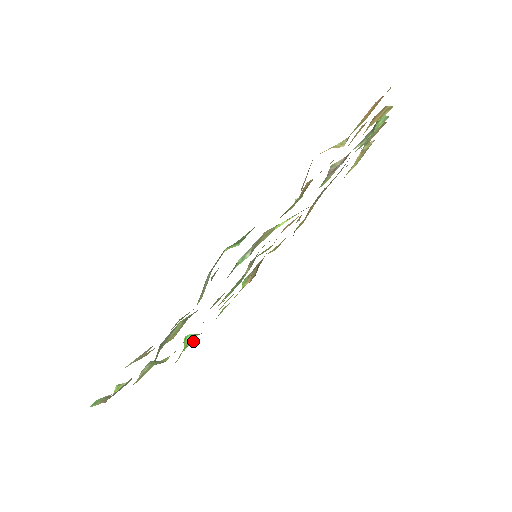
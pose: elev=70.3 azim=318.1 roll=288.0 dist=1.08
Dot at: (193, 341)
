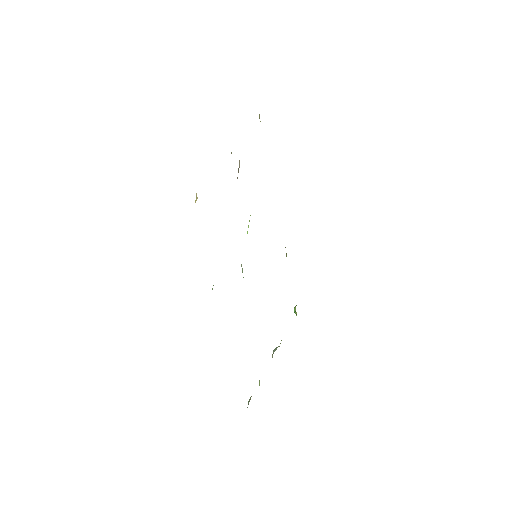
Dot at: (296, 313)
